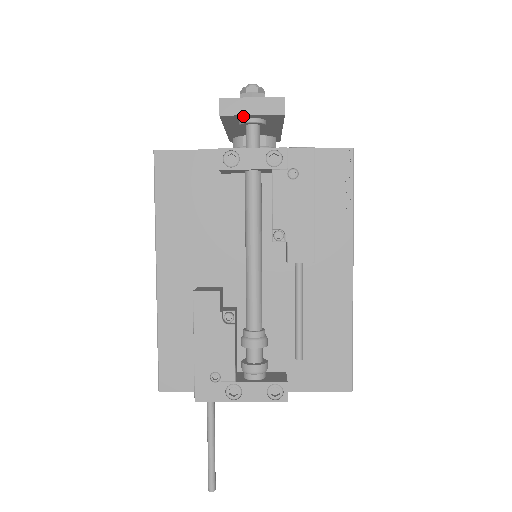
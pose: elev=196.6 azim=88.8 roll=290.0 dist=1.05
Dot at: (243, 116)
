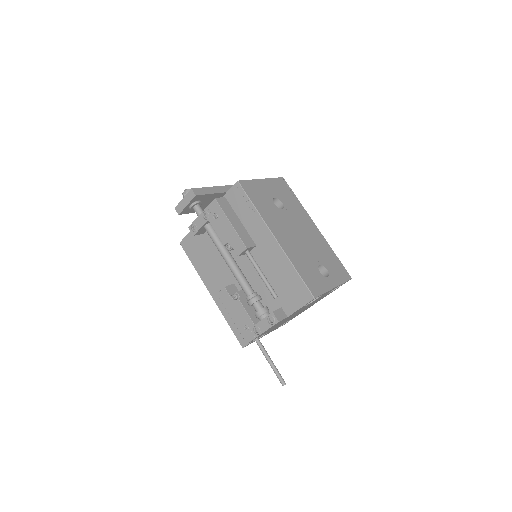
Dot at: (186, 208)
